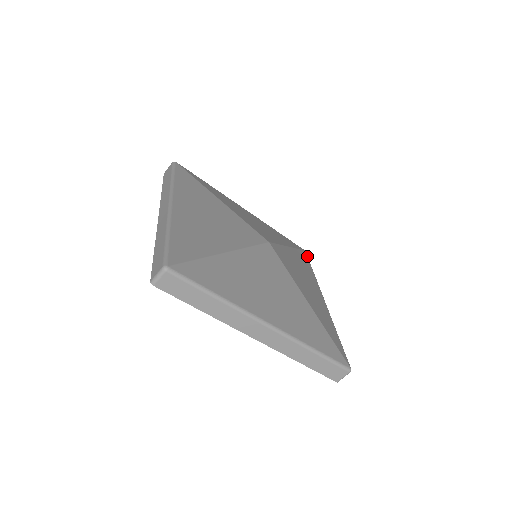
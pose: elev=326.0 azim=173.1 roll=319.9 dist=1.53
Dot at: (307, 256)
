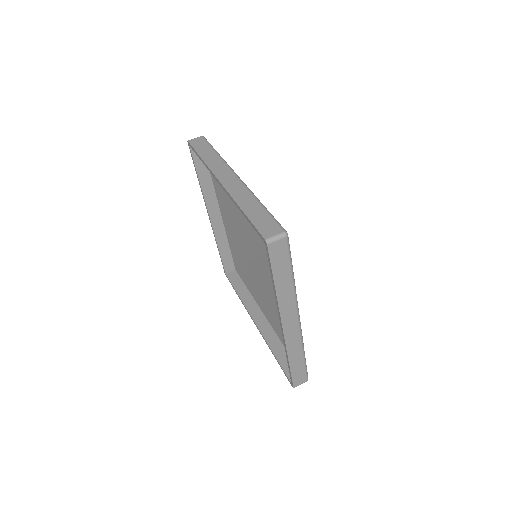
Dot at: occluded
